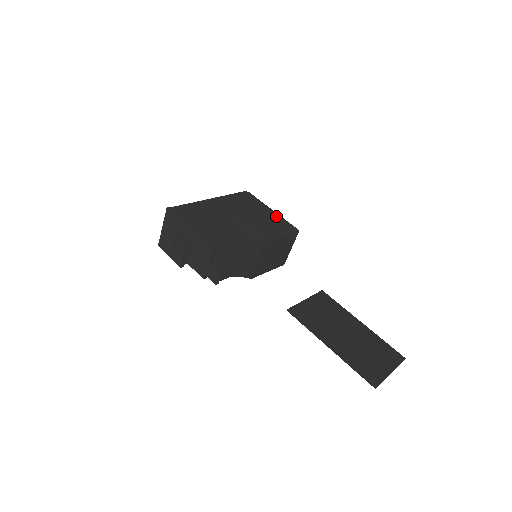
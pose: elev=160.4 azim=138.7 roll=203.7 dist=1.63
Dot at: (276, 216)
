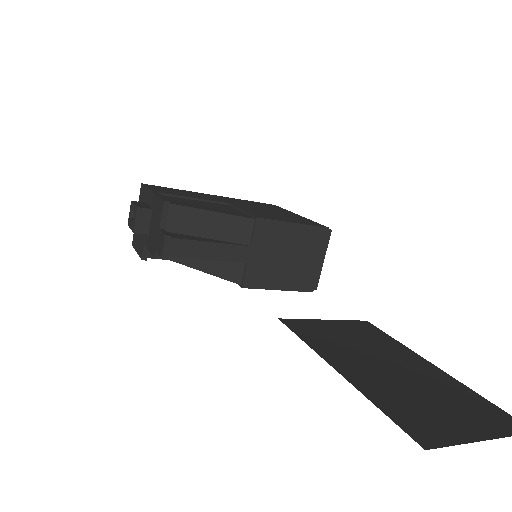
Dot at: (301, 217)
